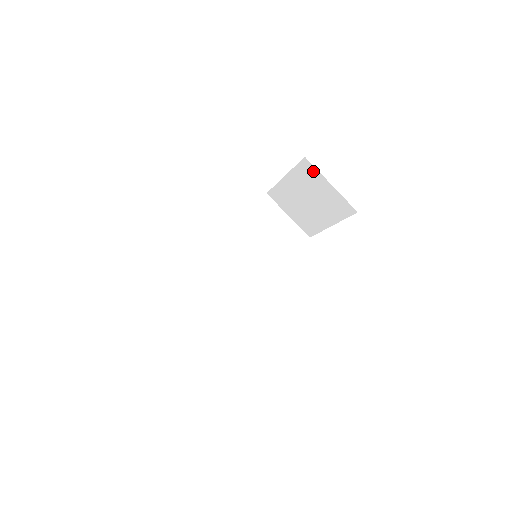
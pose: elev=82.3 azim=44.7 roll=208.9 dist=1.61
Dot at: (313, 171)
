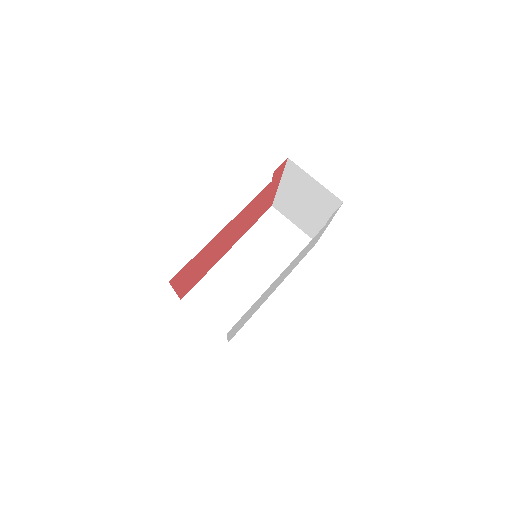
Dot at: (298, 170)
